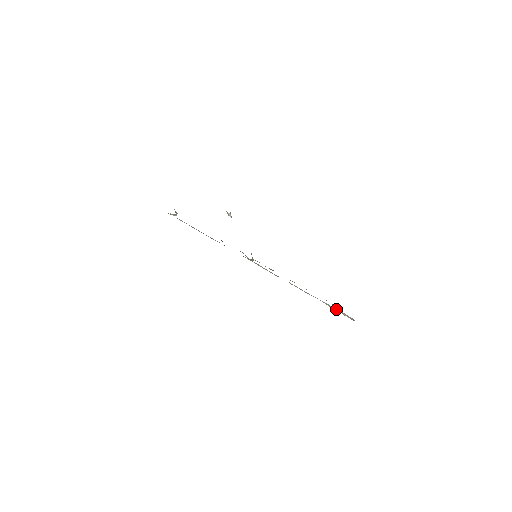
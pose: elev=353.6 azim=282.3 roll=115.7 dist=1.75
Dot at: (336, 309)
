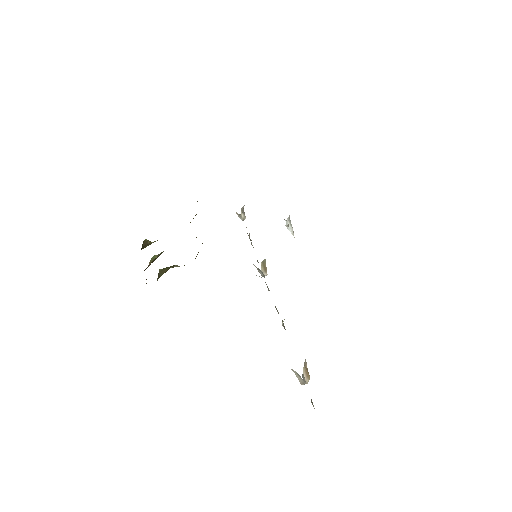
Dot at: occluded
